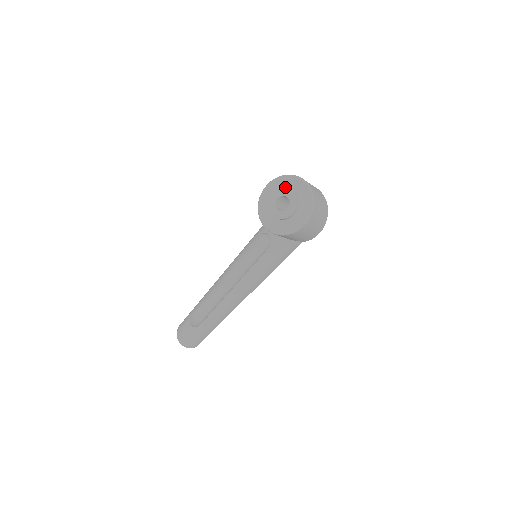
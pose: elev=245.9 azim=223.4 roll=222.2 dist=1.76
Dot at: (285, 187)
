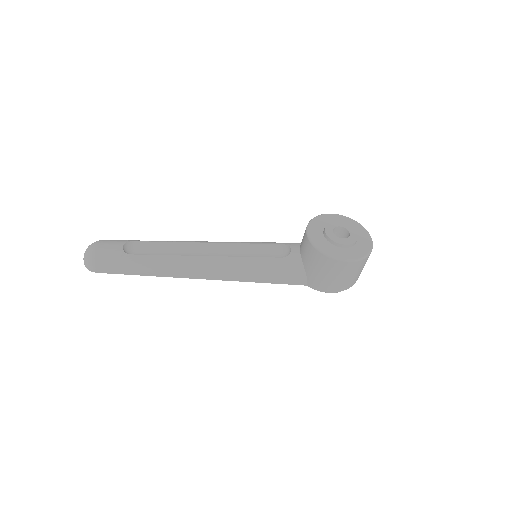
Dot at: occluded
